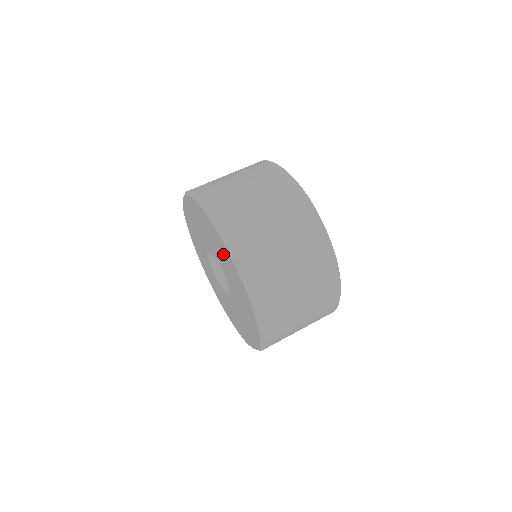
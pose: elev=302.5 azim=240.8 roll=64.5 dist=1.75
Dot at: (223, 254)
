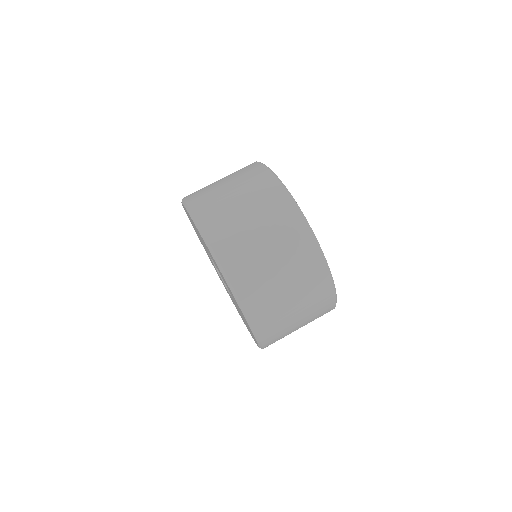
Dot at: (225, 282)
